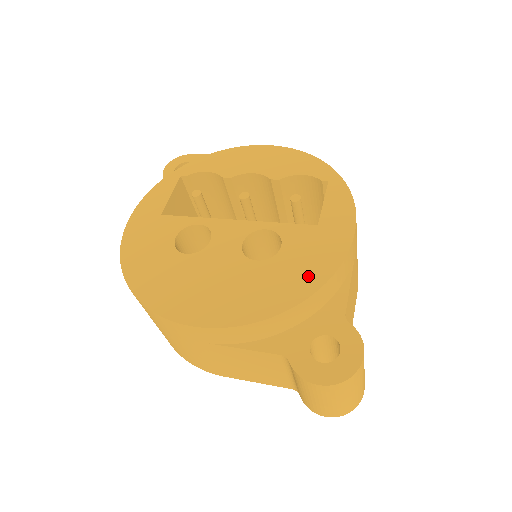
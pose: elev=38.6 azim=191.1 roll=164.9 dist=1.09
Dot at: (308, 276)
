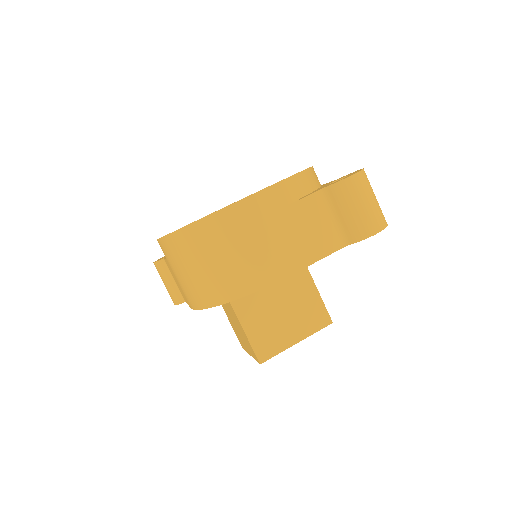
Dot at: occluded
